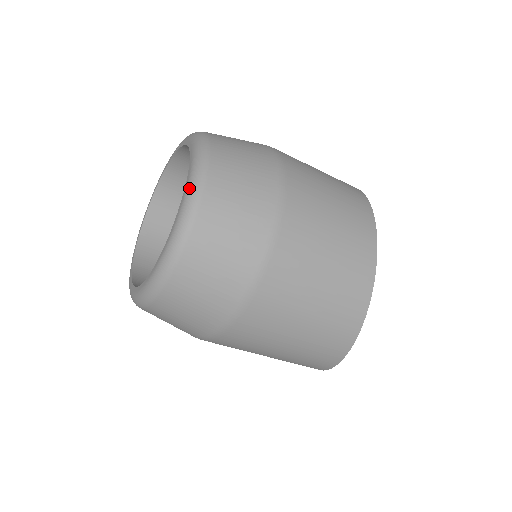
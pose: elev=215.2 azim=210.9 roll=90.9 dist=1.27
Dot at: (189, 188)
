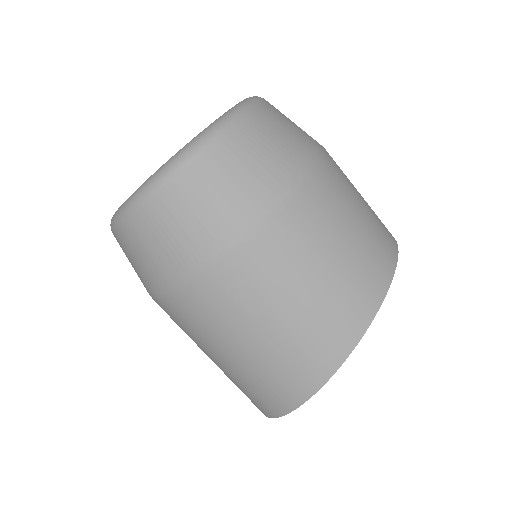
Dot at: (235, 106)
